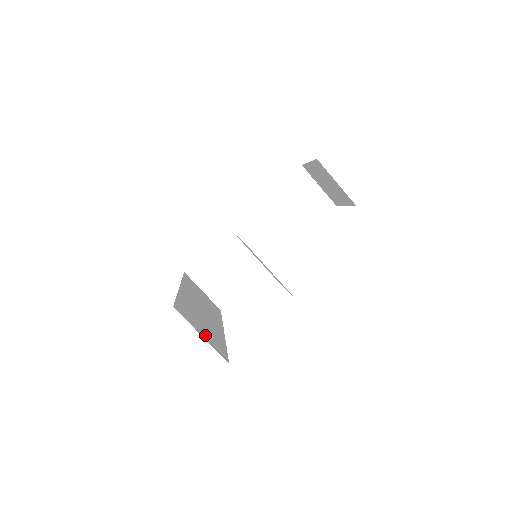
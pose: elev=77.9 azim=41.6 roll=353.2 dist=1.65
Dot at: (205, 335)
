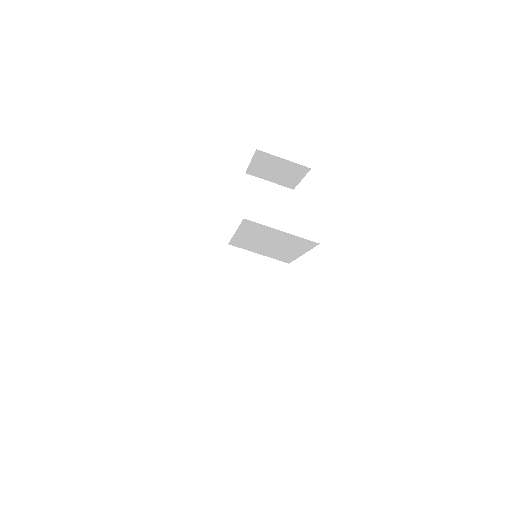
Dot at: occluded
